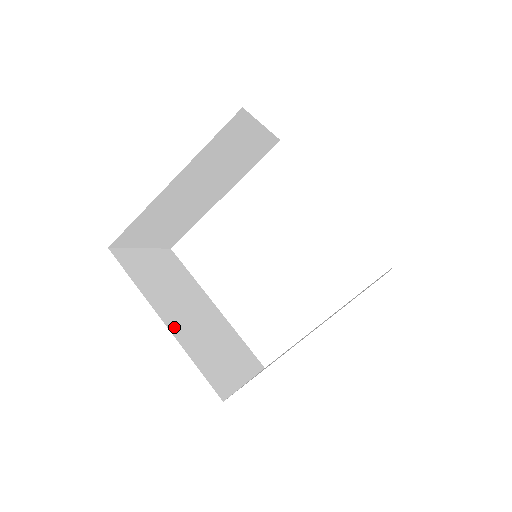
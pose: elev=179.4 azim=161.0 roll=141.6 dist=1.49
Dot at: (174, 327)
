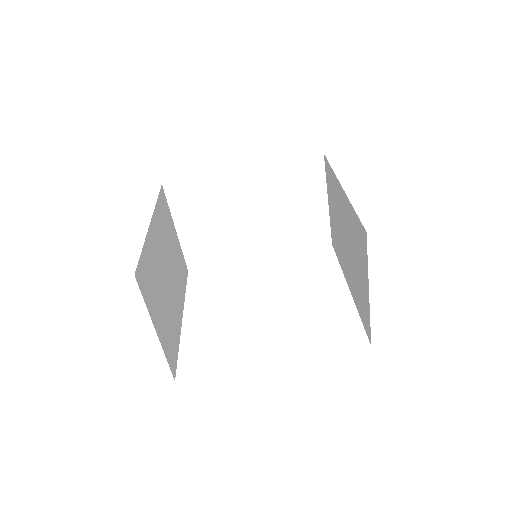
Dot at: occluded
